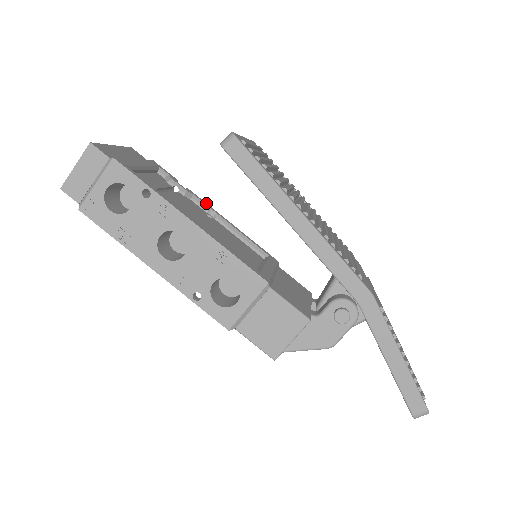
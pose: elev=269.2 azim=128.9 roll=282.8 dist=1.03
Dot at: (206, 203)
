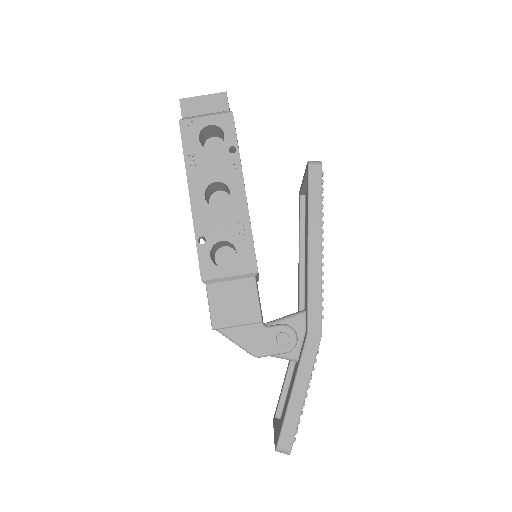
Dot at: occluded
